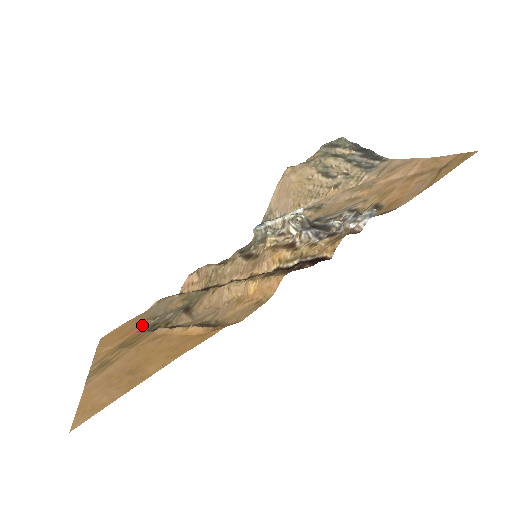
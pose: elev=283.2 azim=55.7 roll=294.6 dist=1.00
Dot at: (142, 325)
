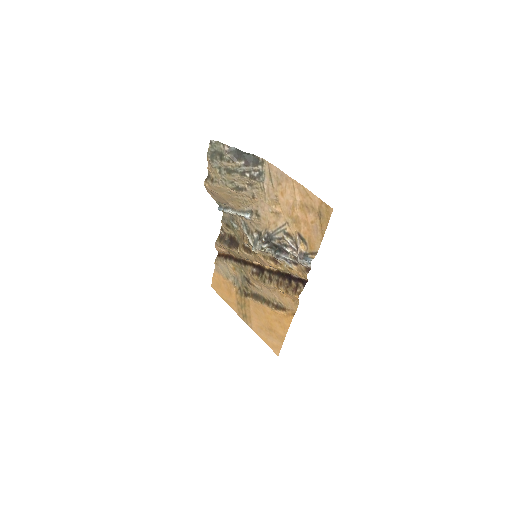
Dot at: (232, 288)
